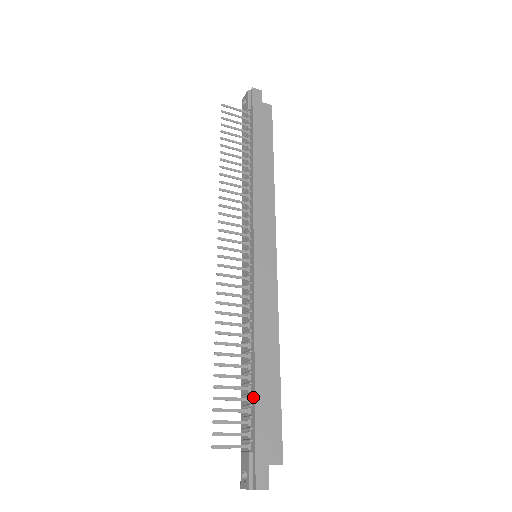
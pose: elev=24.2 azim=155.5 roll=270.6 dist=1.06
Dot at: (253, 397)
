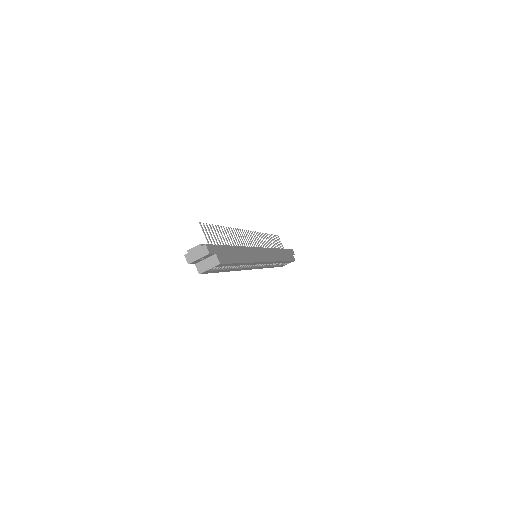
Dot at: (227, 246)
